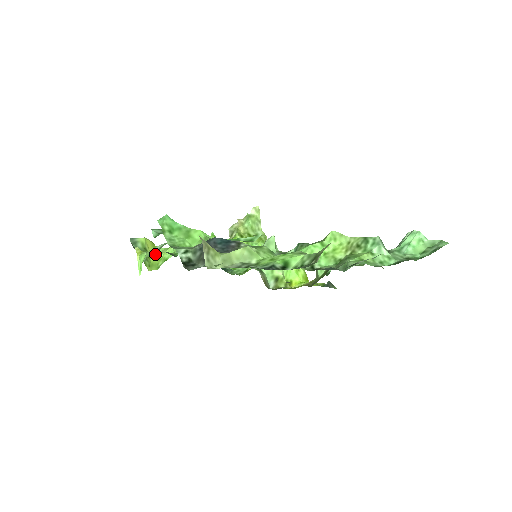
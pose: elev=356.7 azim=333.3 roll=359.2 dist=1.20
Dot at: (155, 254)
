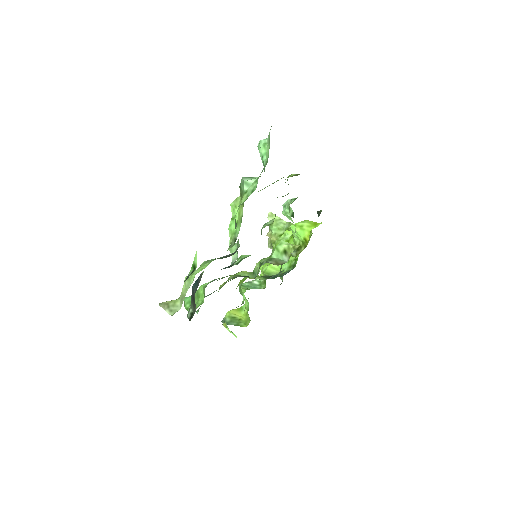
Dot at: (243, 313)
